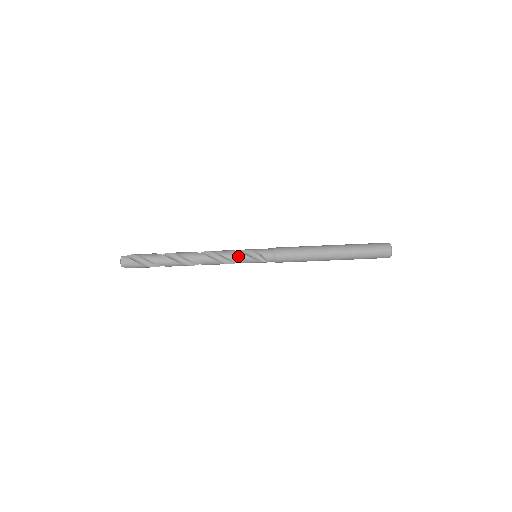
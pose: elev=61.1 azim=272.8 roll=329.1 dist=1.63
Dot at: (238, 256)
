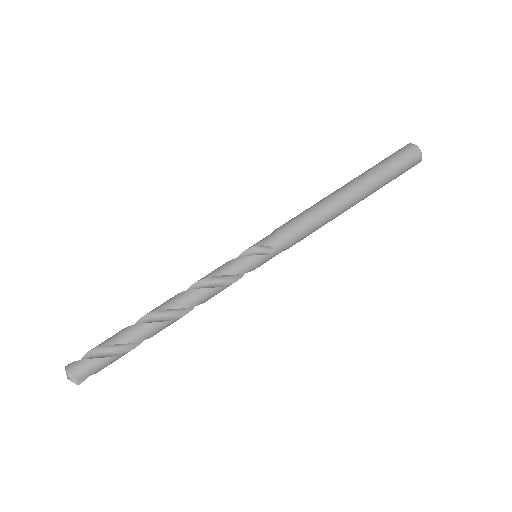
Dot at: (230, 265)
